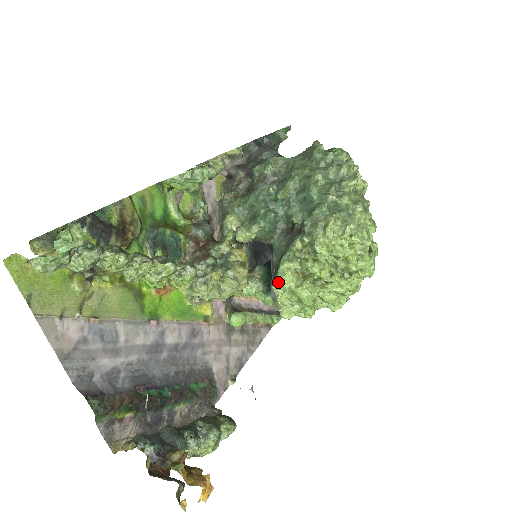
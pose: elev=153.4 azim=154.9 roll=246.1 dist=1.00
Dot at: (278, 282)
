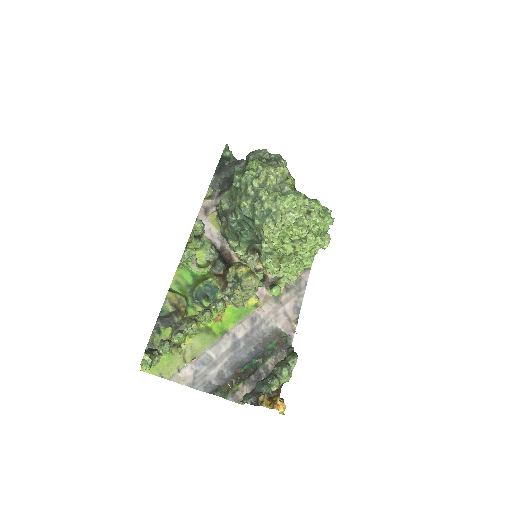
Dot at: (269, 272)
